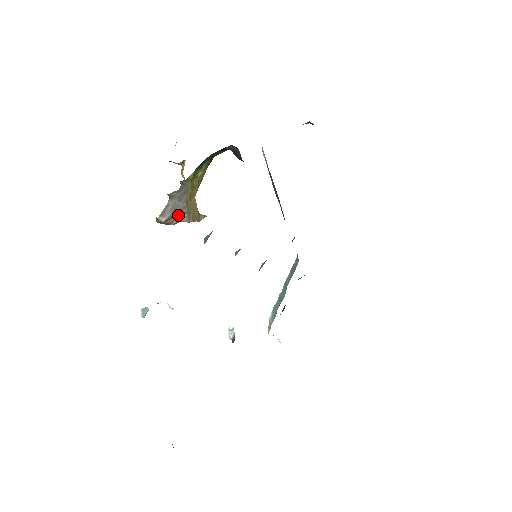
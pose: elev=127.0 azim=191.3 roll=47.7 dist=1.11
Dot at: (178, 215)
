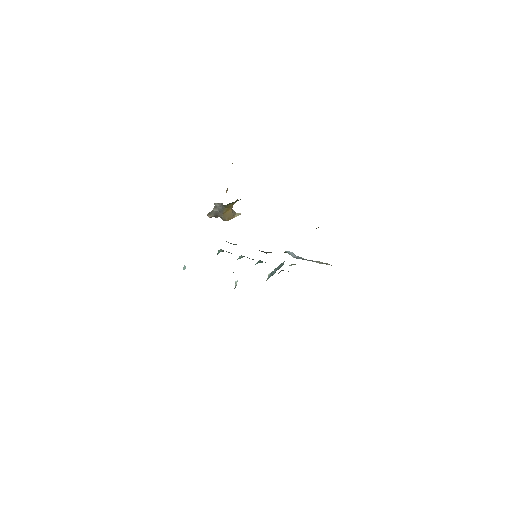
Dot at: (219, 216)
